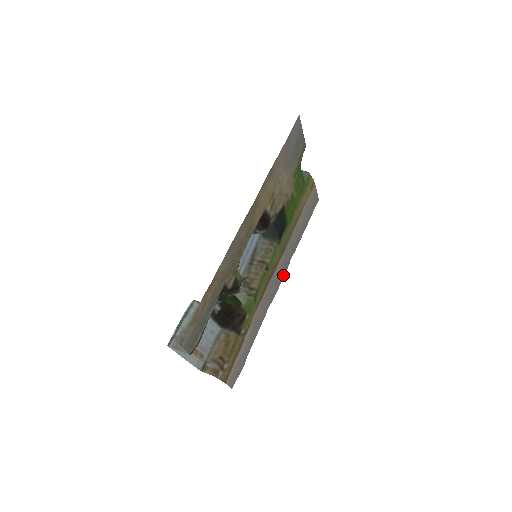
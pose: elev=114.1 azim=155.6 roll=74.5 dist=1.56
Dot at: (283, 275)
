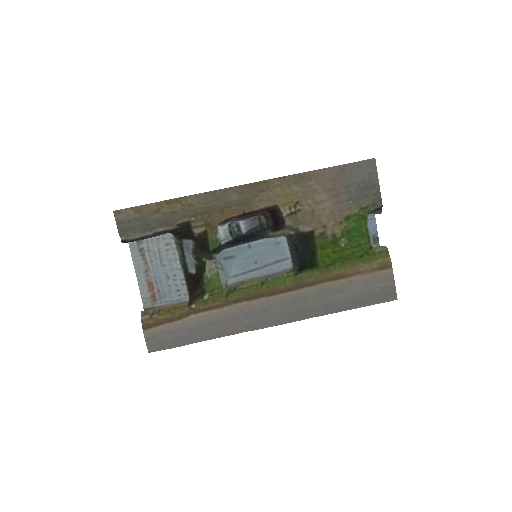
Dot at: (286, 320)
